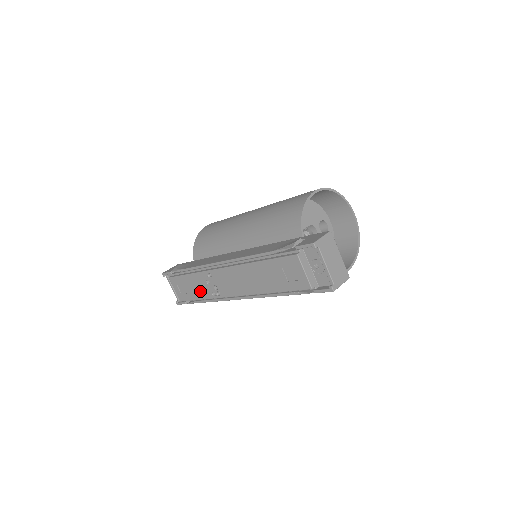
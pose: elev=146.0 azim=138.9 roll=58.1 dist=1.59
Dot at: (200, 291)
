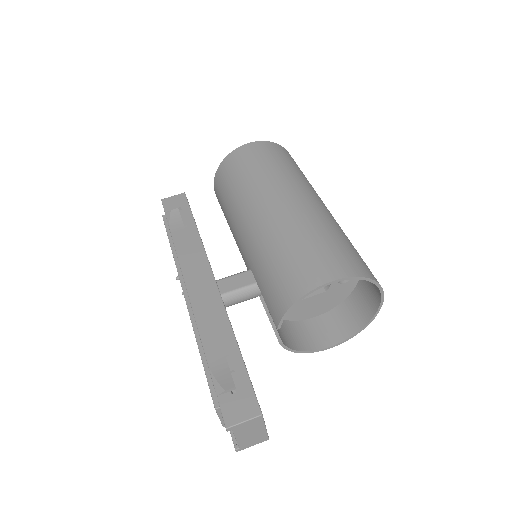
Dot at: occluded
